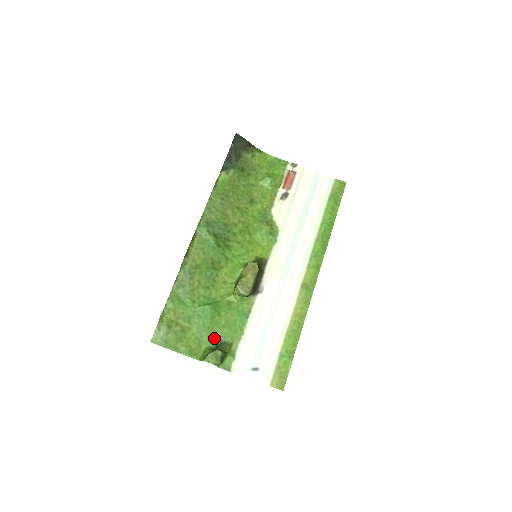
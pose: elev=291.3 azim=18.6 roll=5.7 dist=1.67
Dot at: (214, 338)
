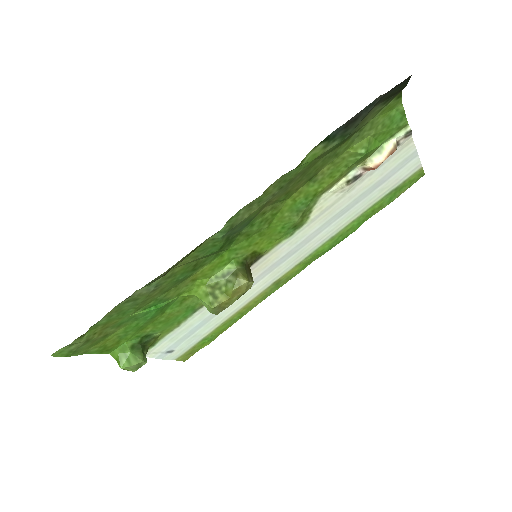
Dot at: (141, 334)
